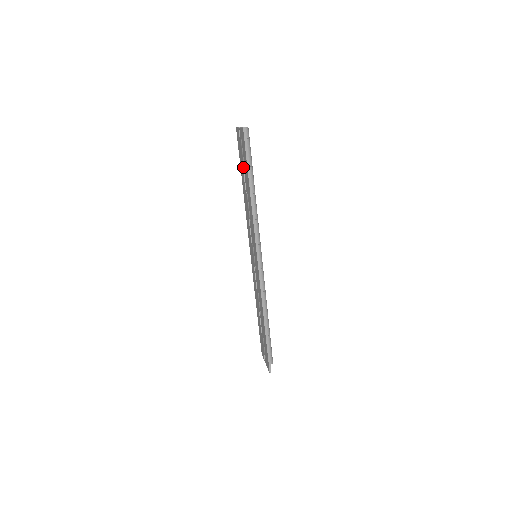
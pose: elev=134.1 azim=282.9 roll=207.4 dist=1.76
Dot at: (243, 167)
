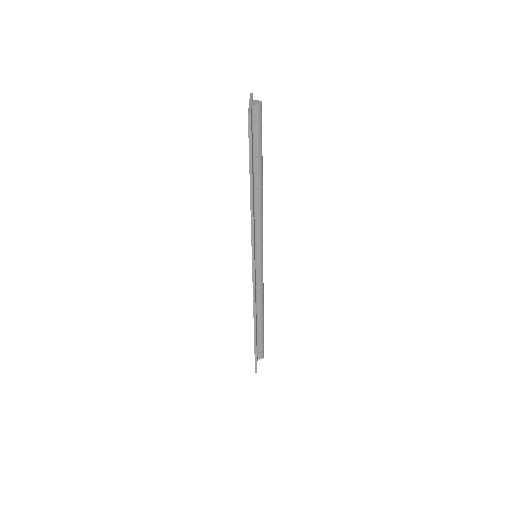
Dot at: occluded
